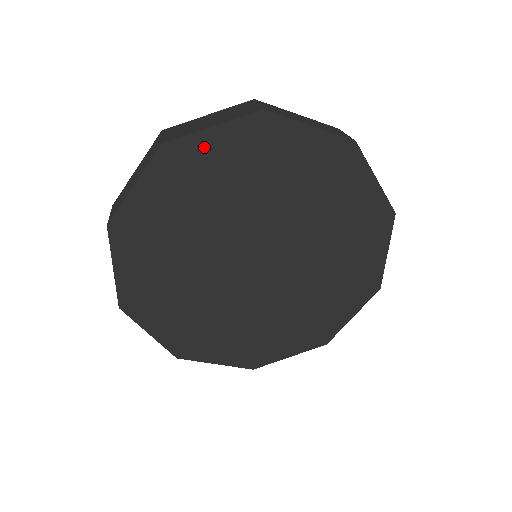
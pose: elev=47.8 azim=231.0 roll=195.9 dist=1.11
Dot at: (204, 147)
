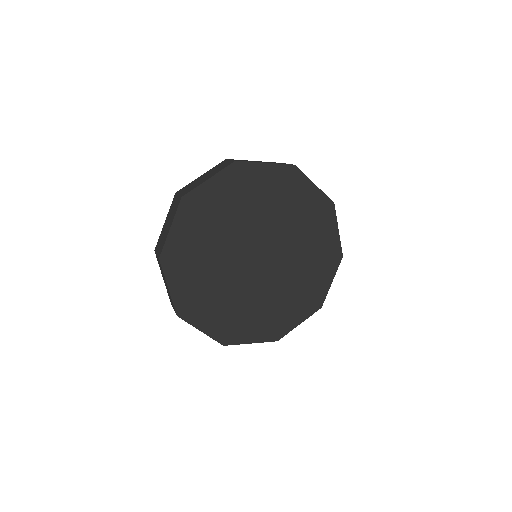
Dot at: (257, 172)
